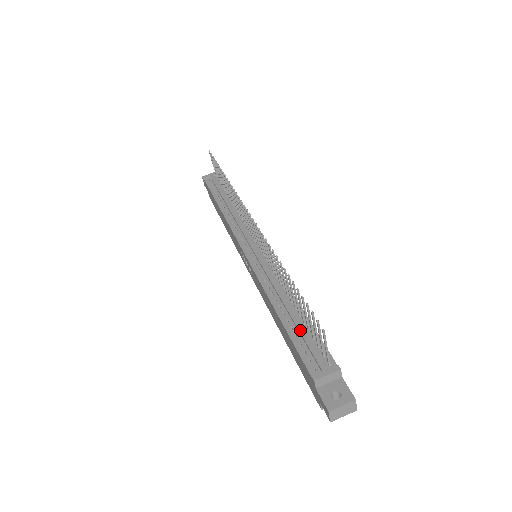
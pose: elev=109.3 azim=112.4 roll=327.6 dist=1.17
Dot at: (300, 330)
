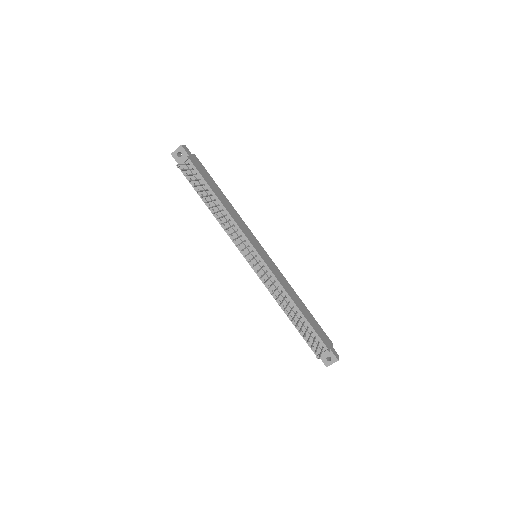
Dot at: (303, 329)
